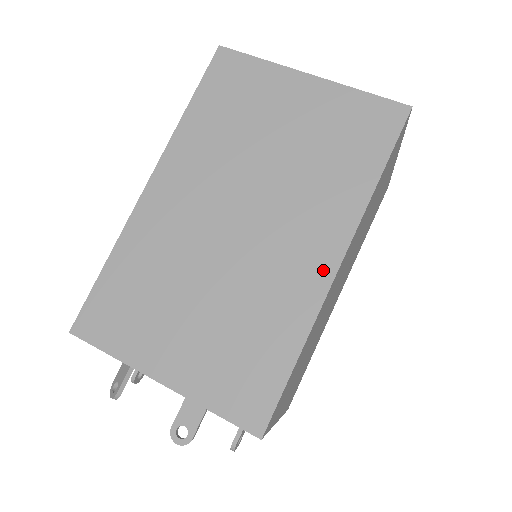
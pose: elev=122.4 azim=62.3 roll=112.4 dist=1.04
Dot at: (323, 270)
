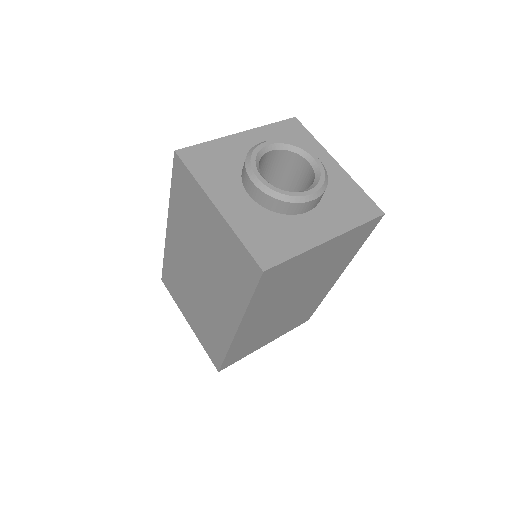
Dot at: (230, 329)
